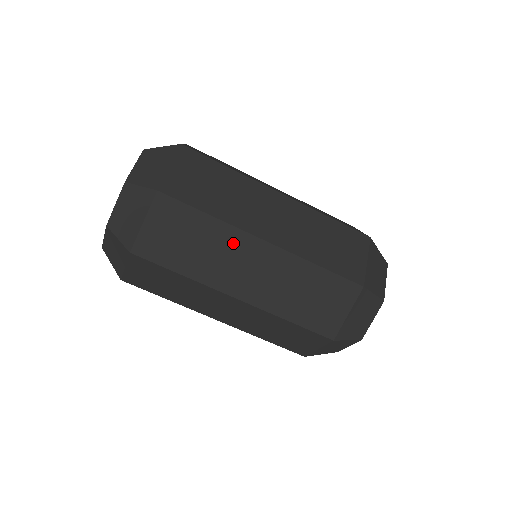
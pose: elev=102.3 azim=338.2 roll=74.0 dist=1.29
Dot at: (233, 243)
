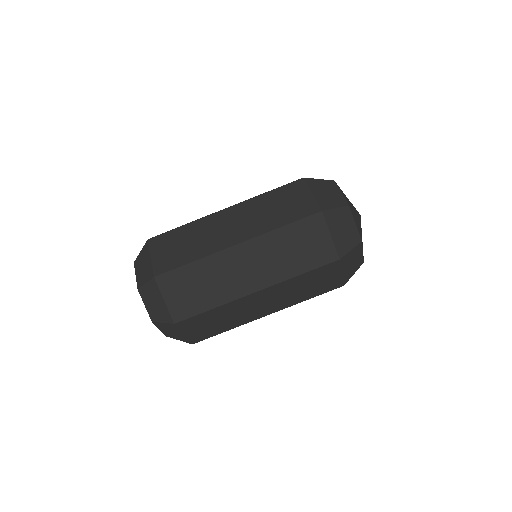
Dot at: (239, 305)
